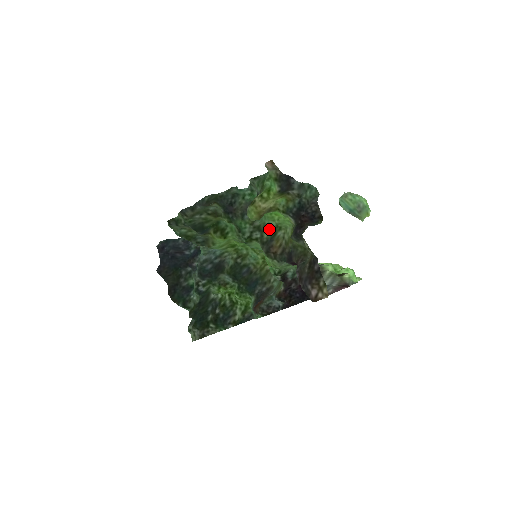
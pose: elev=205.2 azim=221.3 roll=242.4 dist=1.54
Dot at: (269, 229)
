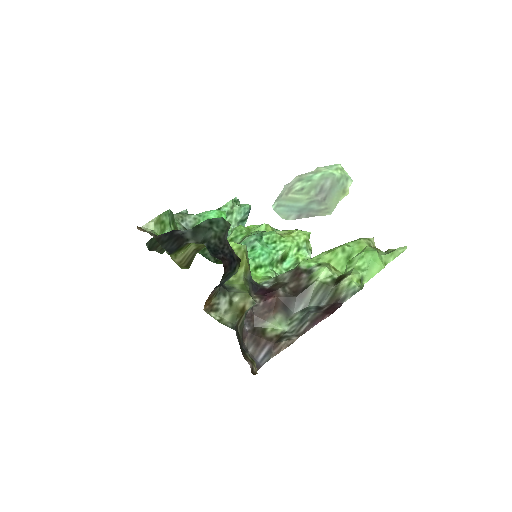
Dot at: occluded
